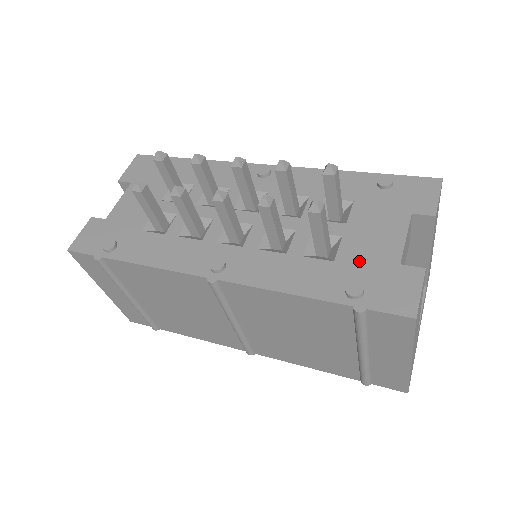
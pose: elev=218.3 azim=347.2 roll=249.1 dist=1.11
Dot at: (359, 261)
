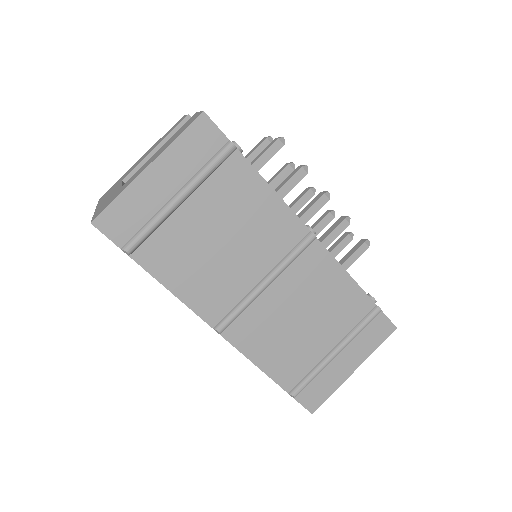
Dot at: occluded
